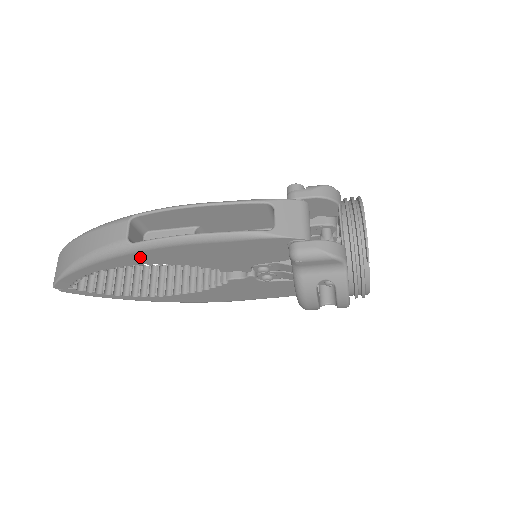
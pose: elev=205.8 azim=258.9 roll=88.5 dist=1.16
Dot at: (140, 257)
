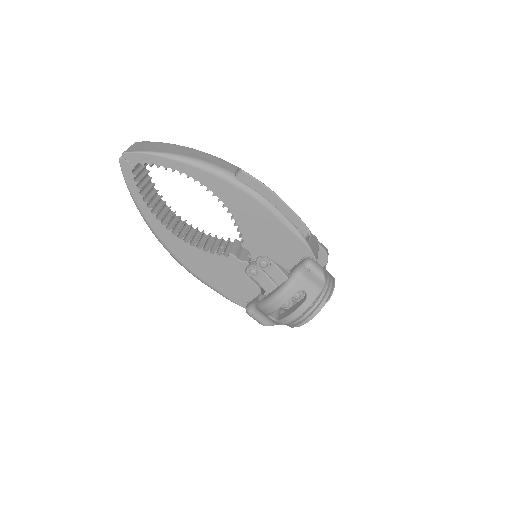
Dot at: (227, 190)
